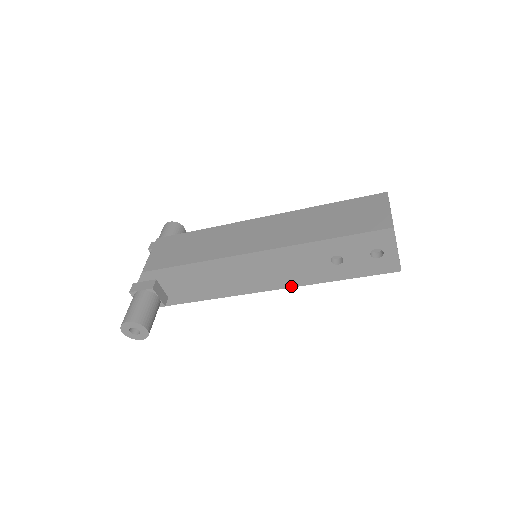
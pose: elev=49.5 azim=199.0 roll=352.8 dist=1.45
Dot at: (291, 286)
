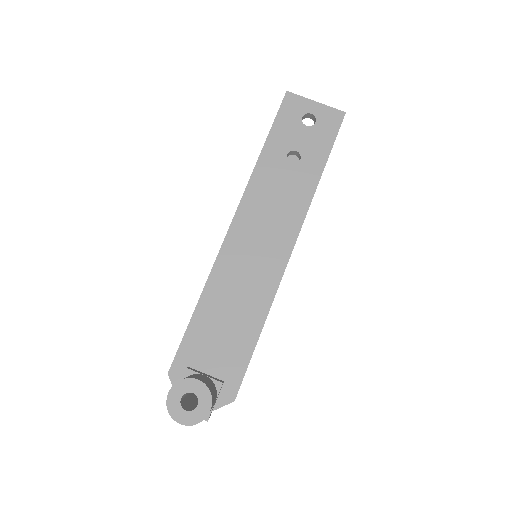
Dot at: (300, 224)
